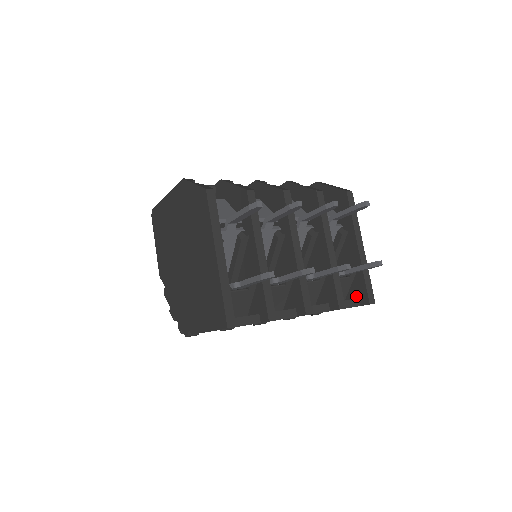
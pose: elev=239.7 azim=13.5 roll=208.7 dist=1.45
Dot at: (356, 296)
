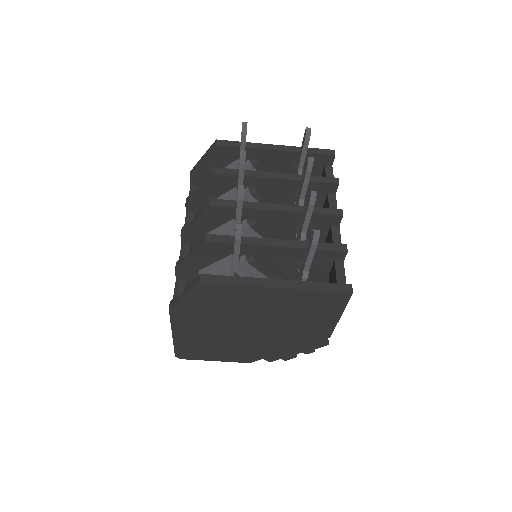
Dot at: (321, 167)
